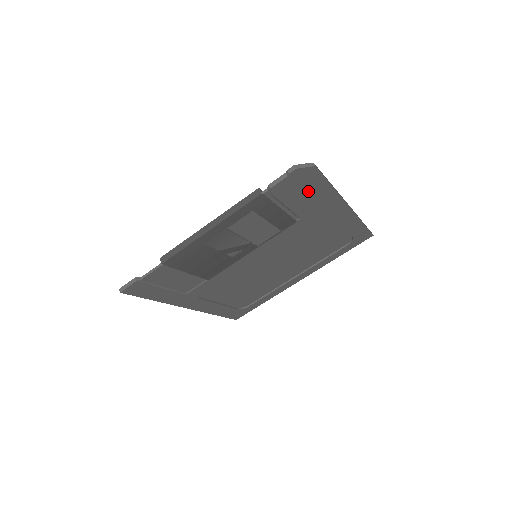
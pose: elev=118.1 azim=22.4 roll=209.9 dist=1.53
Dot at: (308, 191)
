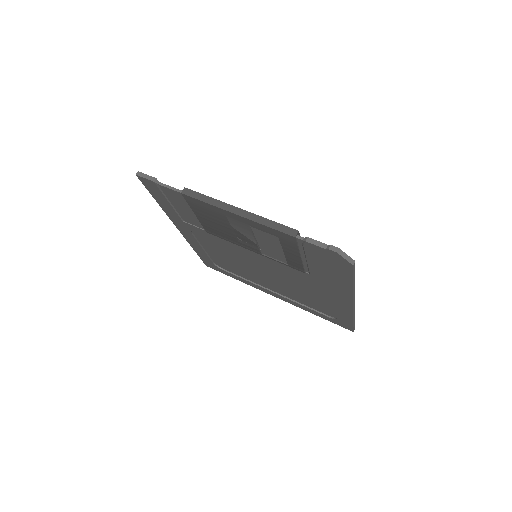
Dot at: (332, 269)
